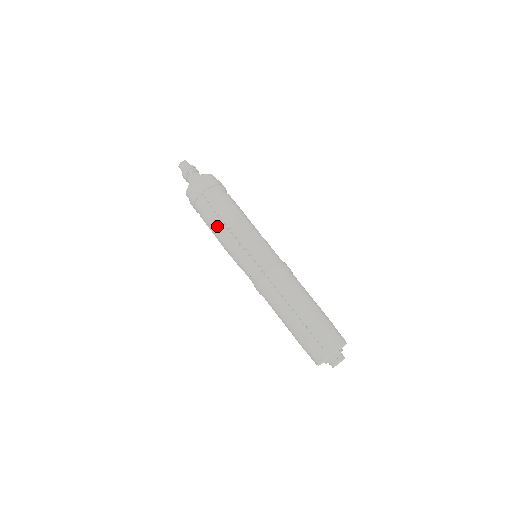
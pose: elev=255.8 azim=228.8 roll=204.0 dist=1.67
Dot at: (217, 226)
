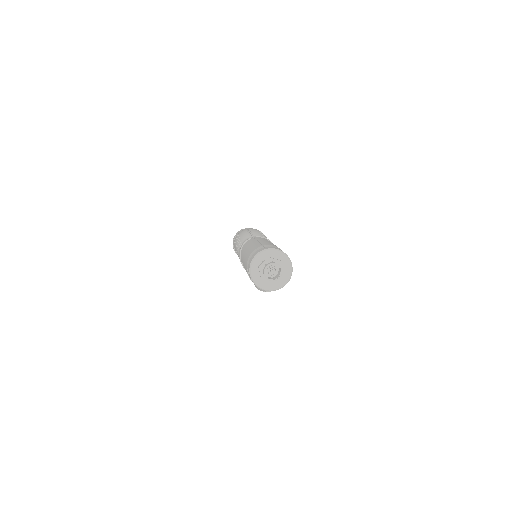
Dot at: occluded
